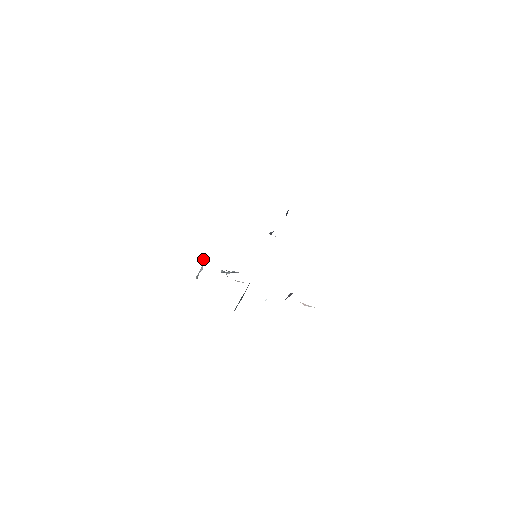
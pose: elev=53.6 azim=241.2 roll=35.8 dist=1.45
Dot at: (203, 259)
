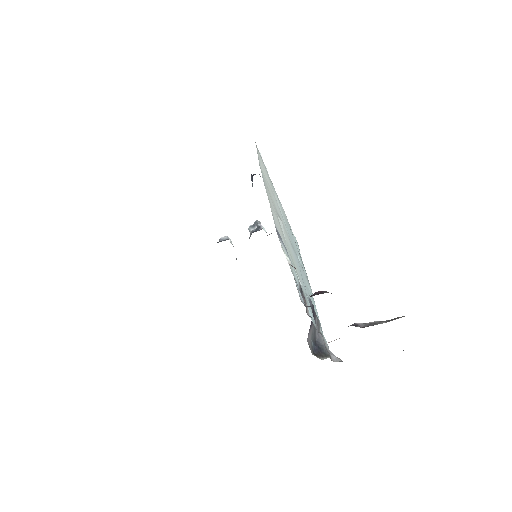
Dot at: occluded
